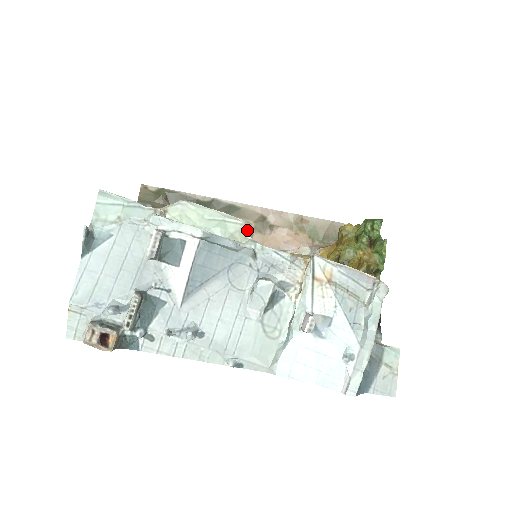
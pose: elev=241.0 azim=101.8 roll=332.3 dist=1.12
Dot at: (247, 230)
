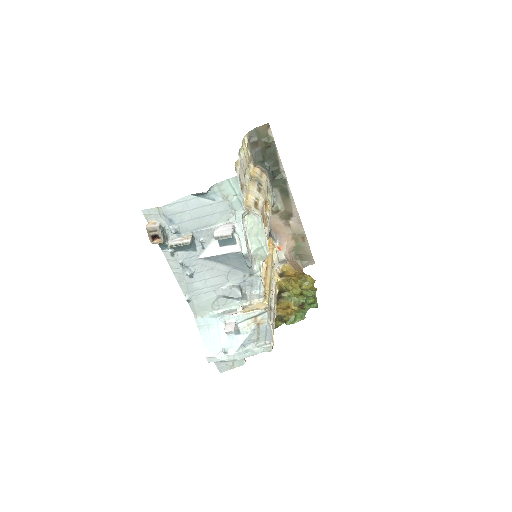
Dot at: (265, 259)
